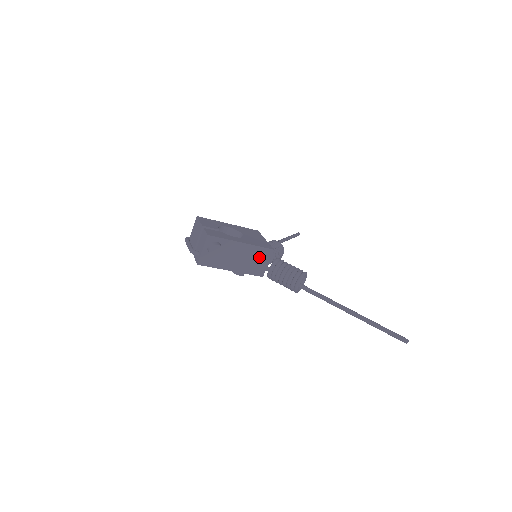
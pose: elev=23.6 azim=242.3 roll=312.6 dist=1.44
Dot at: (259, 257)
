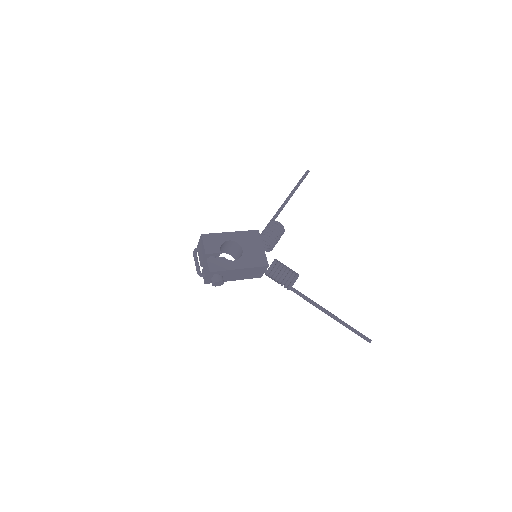
Dot at: (256, 271)
